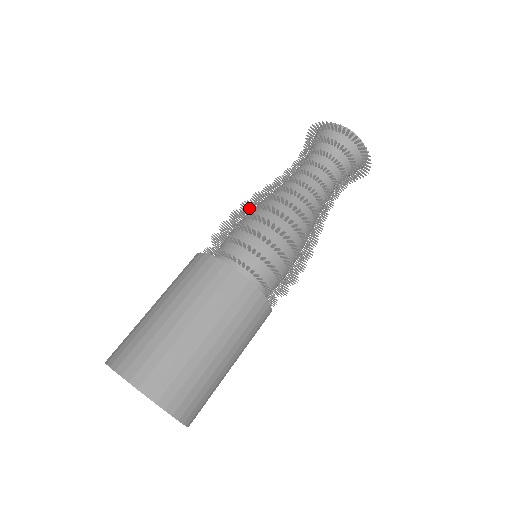
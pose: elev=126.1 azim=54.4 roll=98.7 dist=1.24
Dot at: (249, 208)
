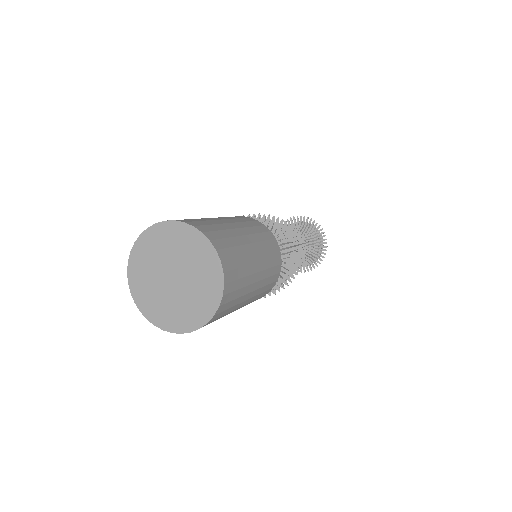
Dot at: occluded
